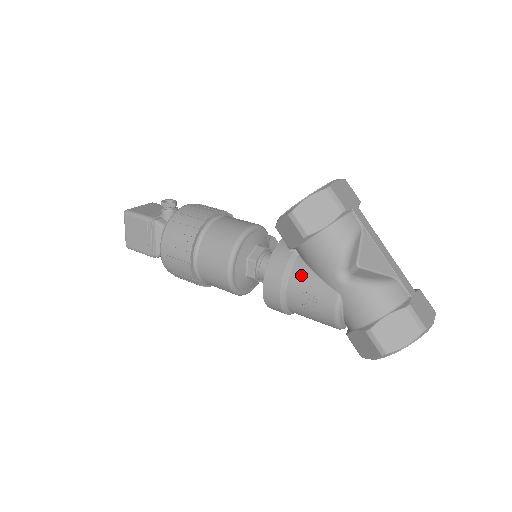
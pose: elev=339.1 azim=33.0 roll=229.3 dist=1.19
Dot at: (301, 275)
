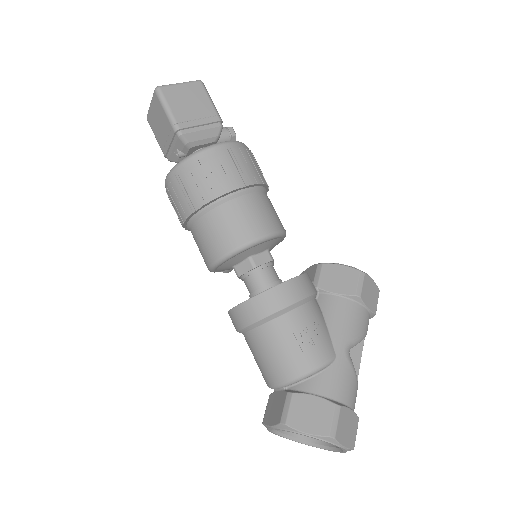
Dot at: (318, 312)
